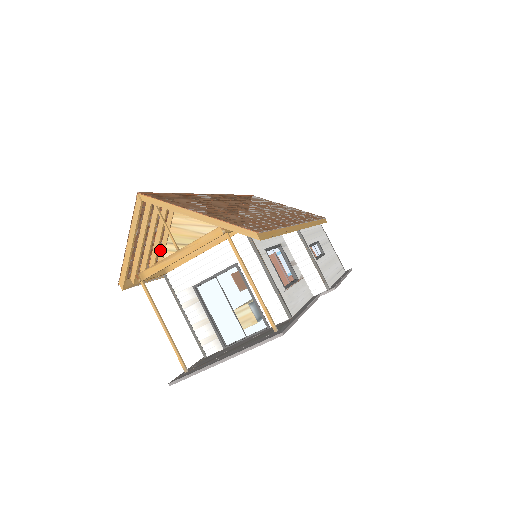
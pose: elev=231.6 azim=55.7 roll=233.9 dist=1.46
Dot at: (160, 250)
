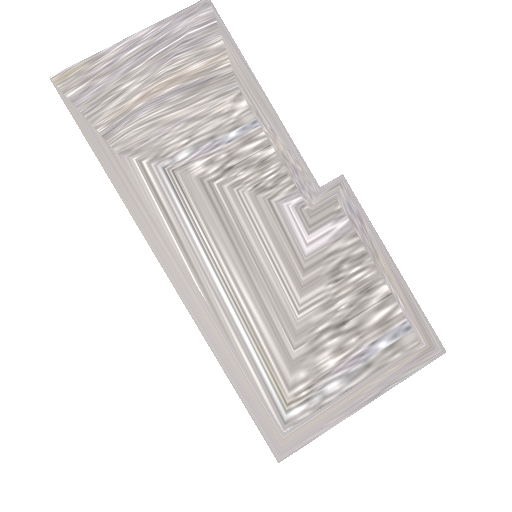
Dot at: occluded
